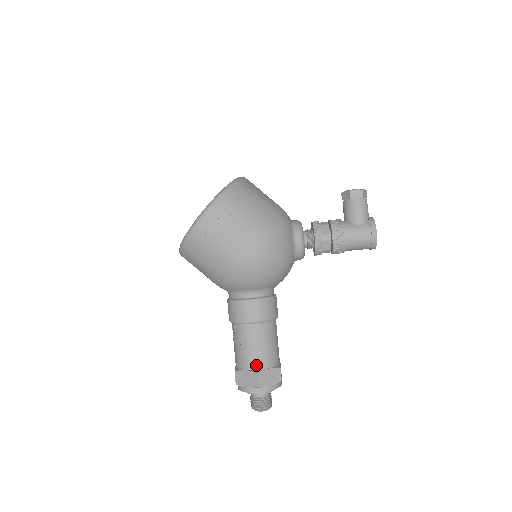
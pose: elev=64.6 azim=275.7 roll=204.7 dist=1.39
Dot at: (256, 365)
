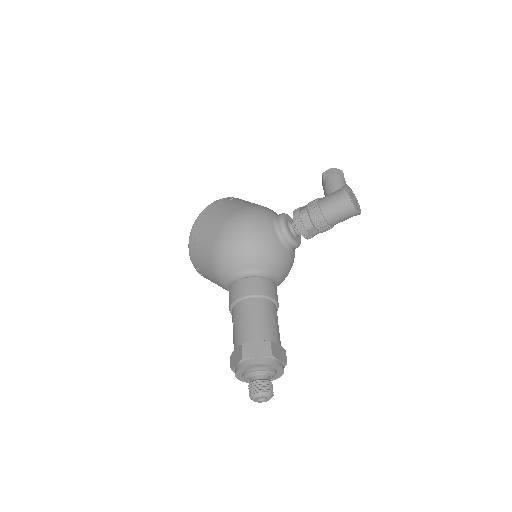
Dot at: (243, 339)
